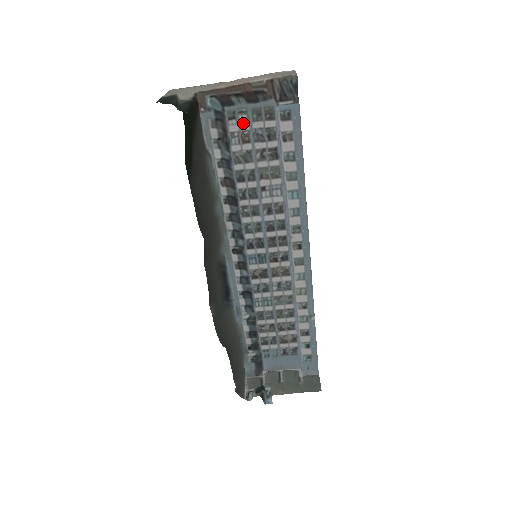
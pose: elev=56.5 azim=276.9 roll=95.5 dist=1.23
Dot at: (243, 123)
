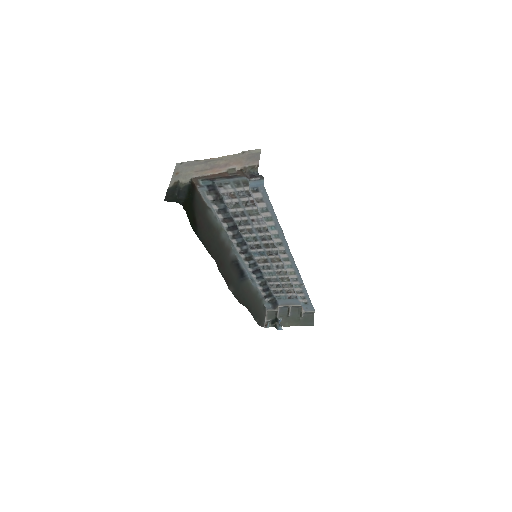
Dot at: (229, 188)
